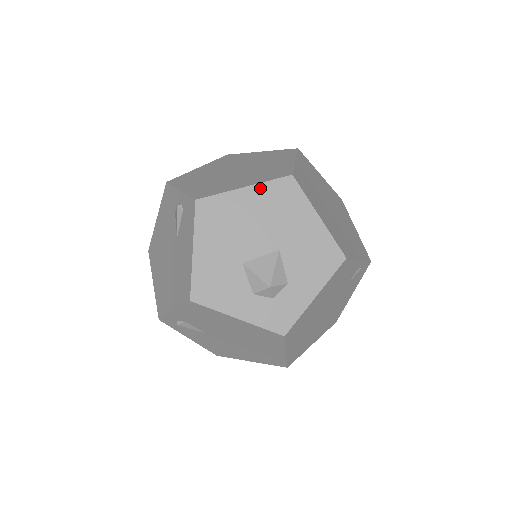
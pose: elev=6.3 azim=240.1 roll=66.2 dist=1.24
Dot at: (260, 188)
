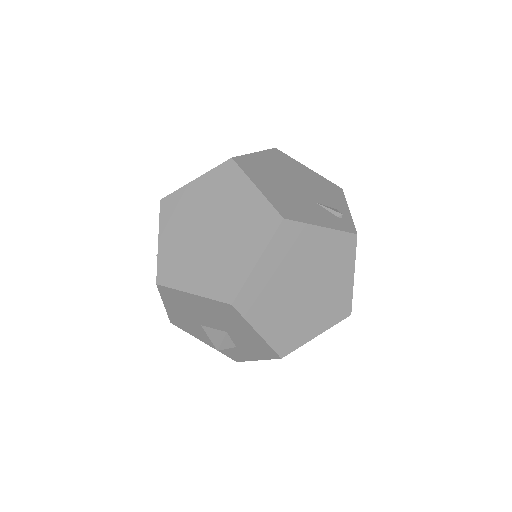
Dot at: (205, 300)
